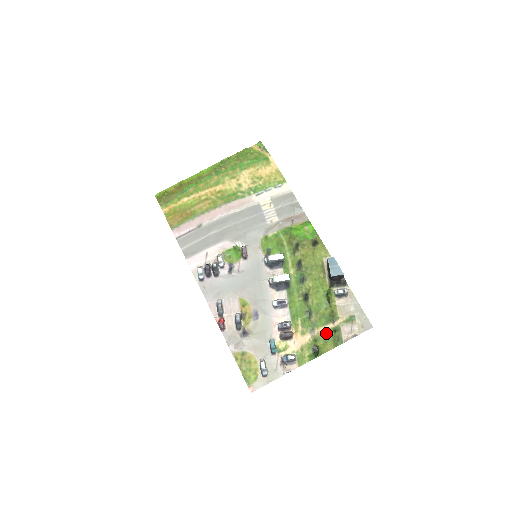
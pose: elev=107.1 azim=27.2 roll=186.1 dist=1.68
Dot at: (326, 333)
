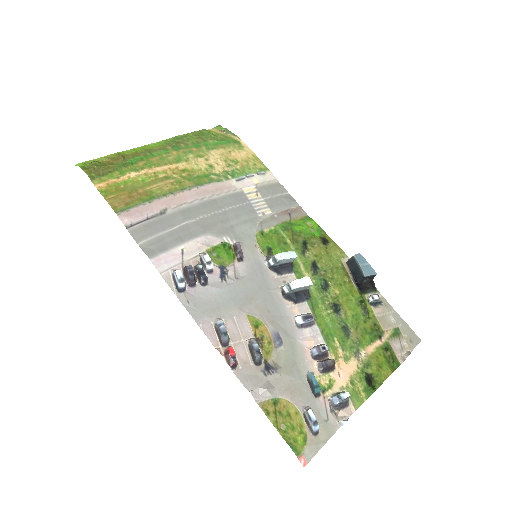
Dot at: (376, 354)
